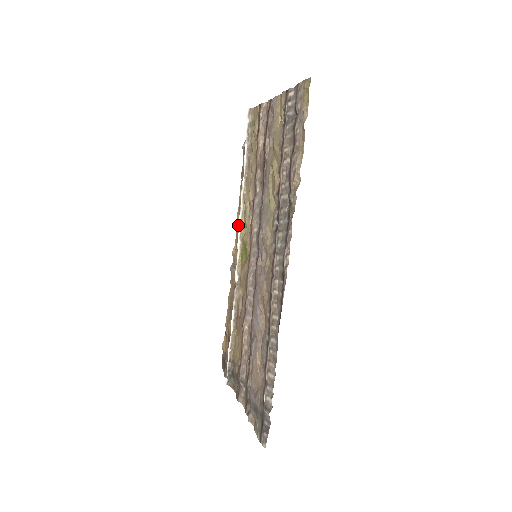
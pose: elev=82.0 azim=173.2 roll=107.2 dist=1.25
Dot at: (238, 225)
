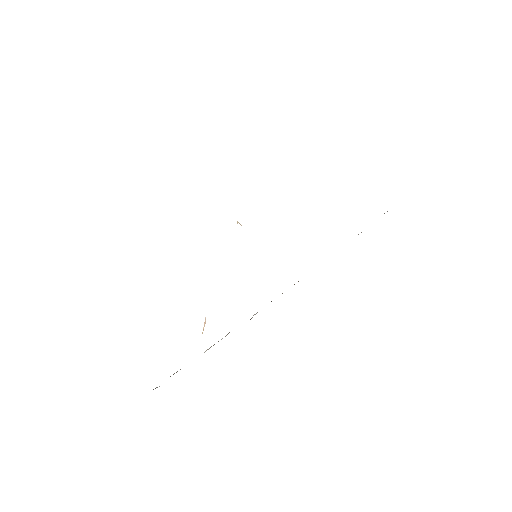
Dot at: occluded
